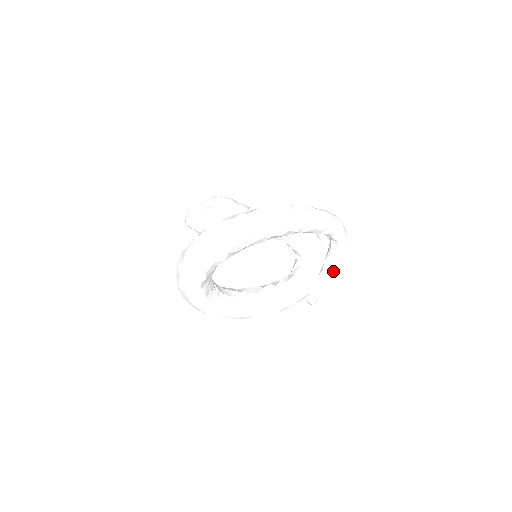
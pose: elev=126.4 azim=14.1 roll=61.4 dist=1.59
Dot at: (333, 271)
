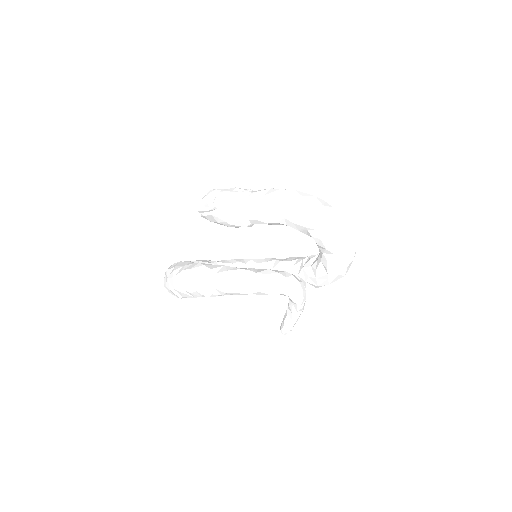
Dot at: (295, 312)
